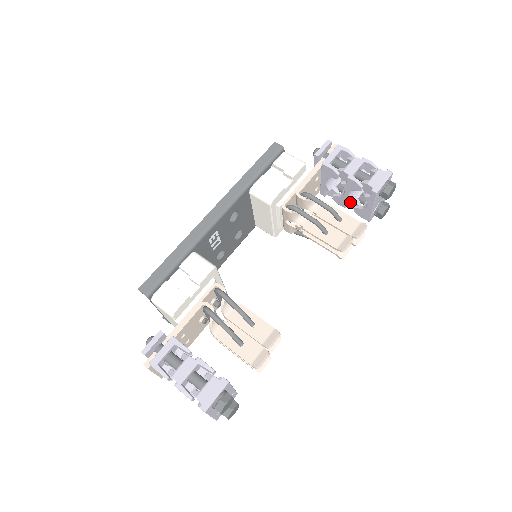
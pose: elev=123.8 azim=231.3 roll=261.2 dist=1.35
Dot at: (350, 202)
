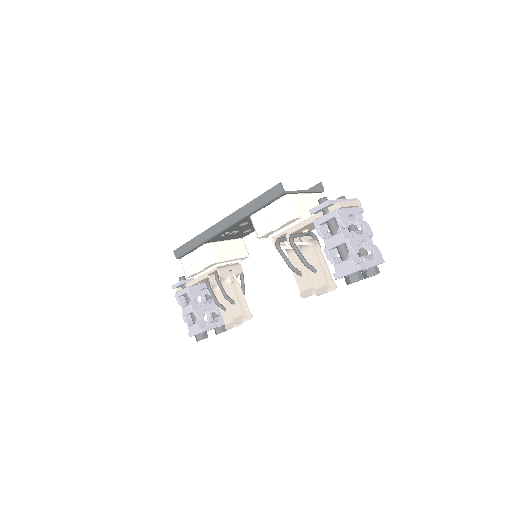
Dot at: occluded
